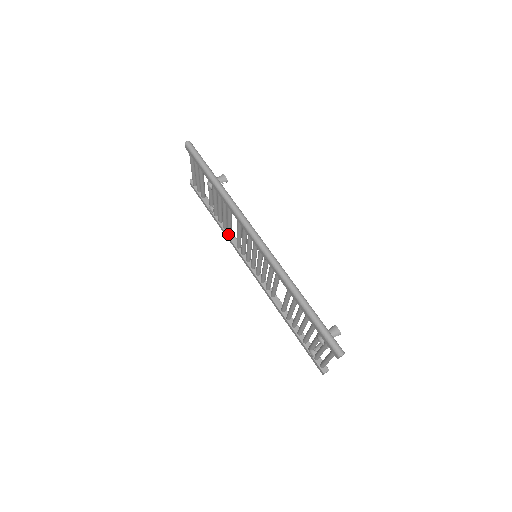
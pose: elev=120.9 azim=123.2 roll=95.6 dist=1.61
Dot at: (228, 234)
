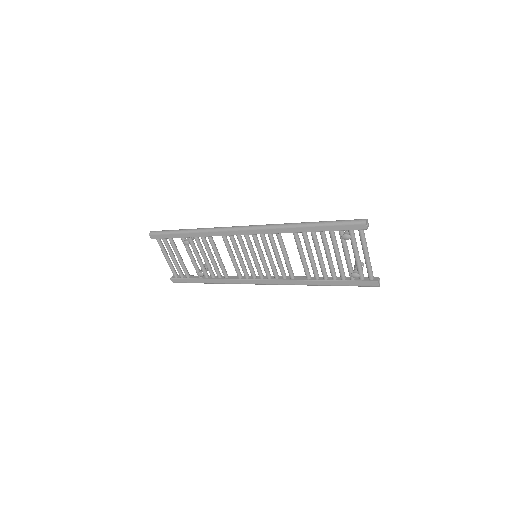
Dot at: (226, 277)
